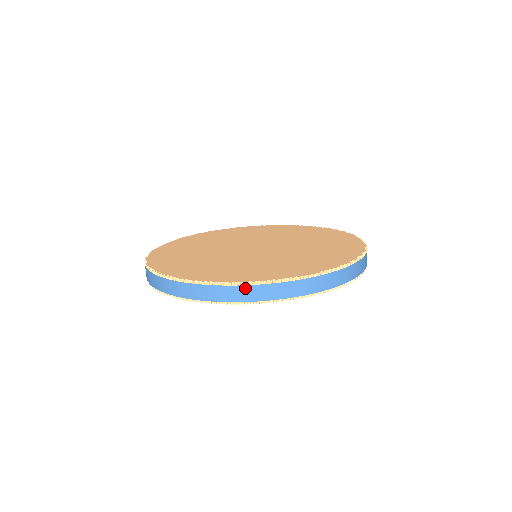
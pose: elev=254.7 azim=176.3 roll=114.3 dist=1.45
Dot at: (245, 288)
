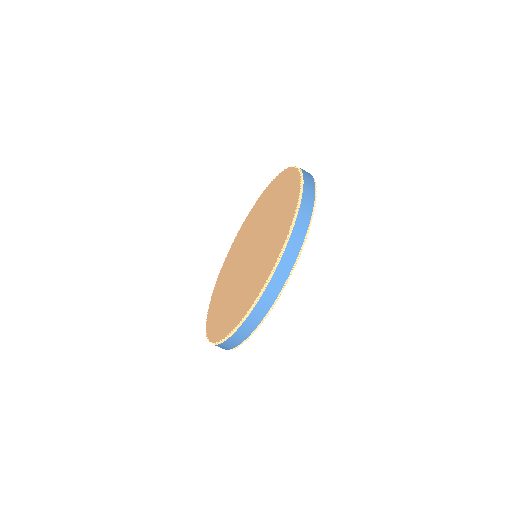
Dot at: occluded
